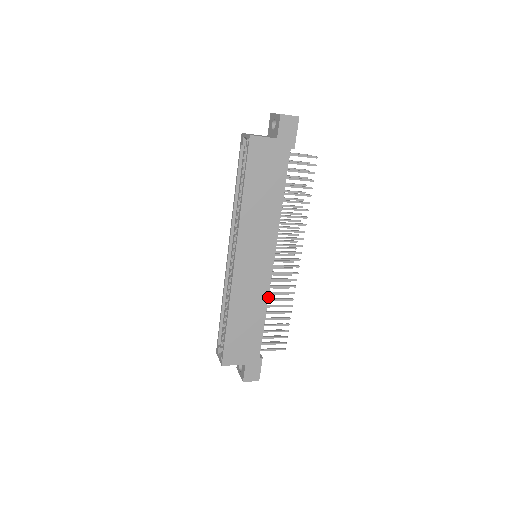
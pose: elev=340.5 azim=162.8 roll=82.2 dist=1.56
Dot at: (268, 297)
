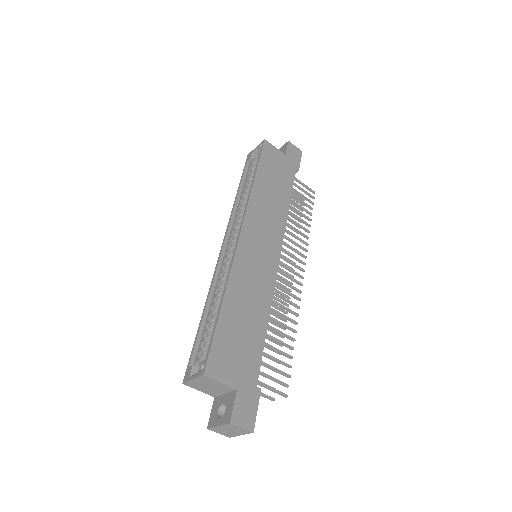
Dot at: (272, 298)
